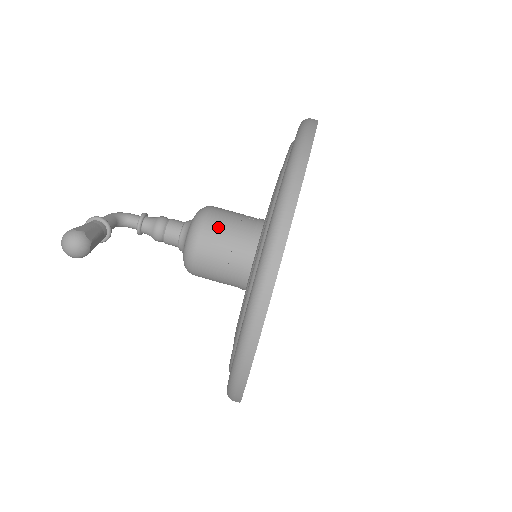
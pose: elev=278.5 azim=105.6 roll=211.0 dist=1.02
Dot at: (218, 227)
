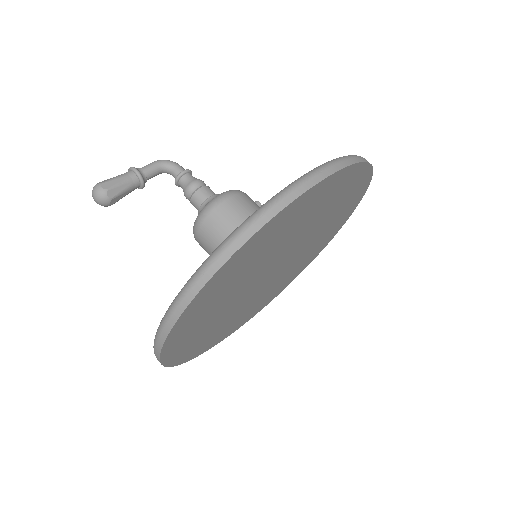
Dot at: (218, 224)
